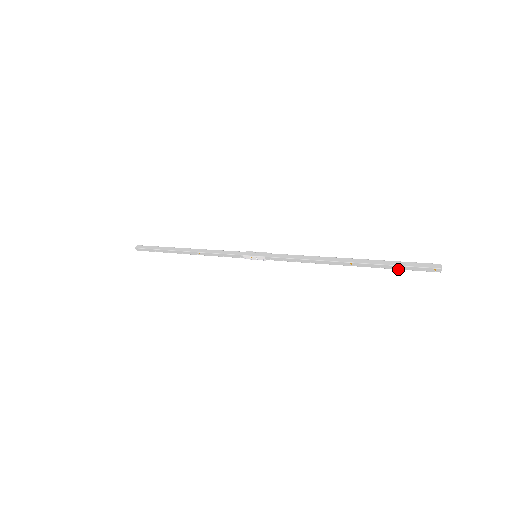
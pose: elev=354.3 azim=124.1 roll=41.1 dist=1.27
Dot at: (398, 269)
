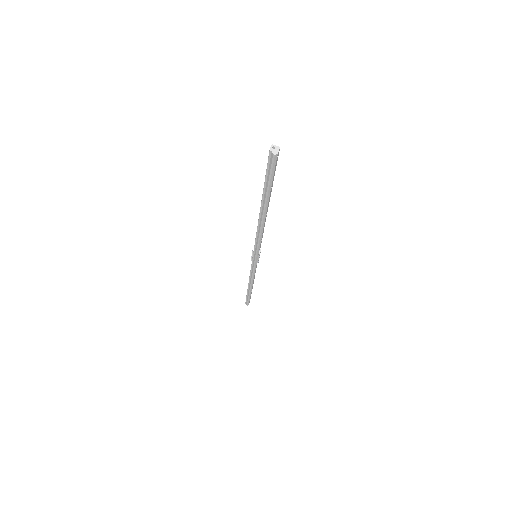
Dot at: (265, 179)
